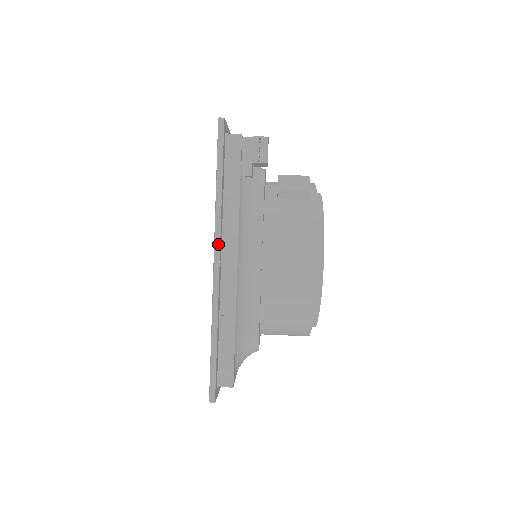
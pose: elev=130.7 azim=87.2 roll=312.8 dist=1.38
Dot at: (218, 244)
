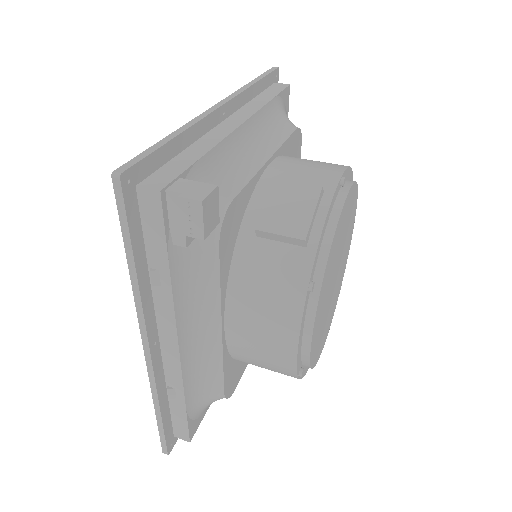
Dot at: (144, 333)
